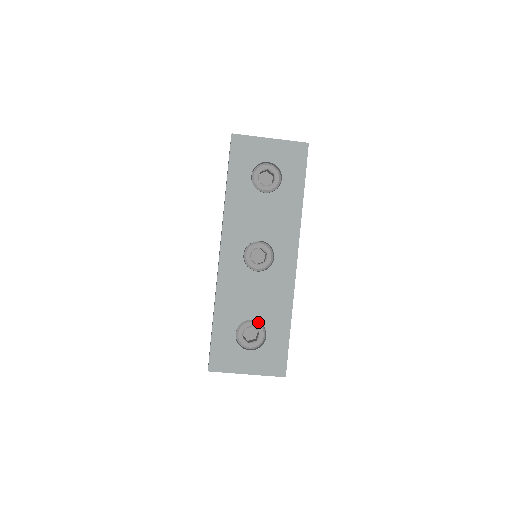
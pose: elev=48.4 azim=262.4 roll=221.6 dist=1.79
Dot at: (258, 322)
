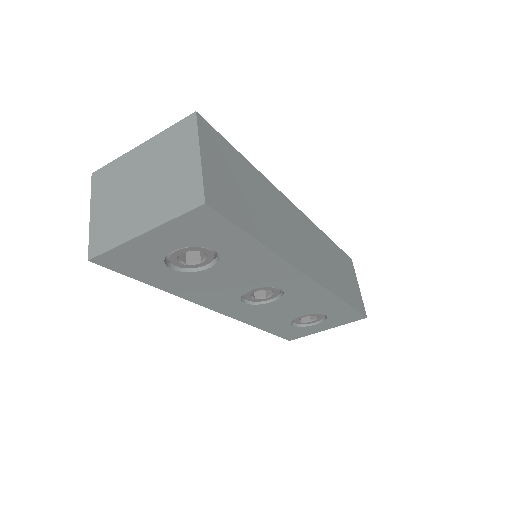
Dot at: occluded
